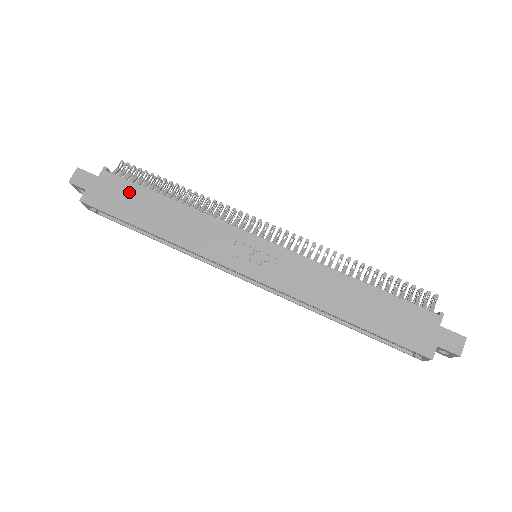
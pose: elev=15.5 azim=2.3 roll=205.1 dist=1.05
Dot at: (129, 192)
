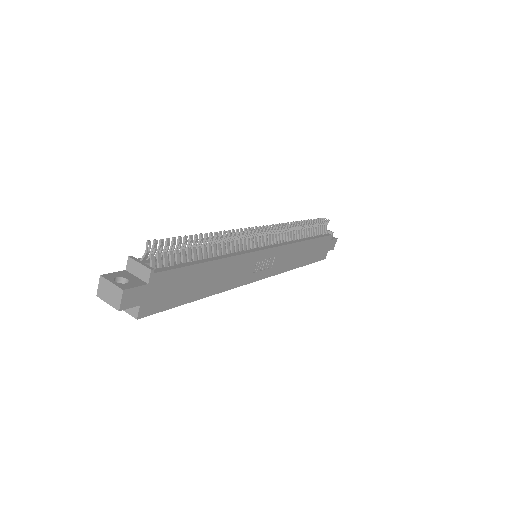
Dot at: (181, 278)
